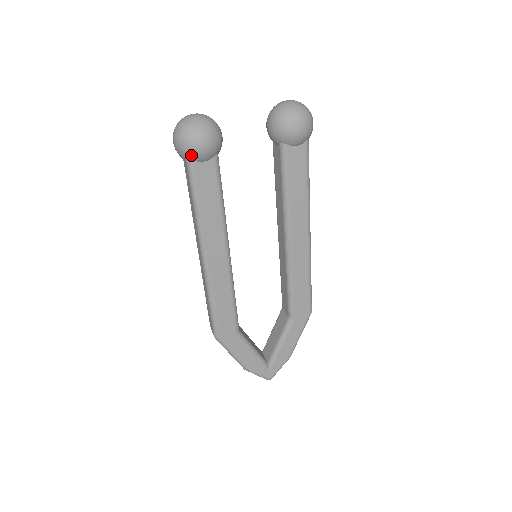
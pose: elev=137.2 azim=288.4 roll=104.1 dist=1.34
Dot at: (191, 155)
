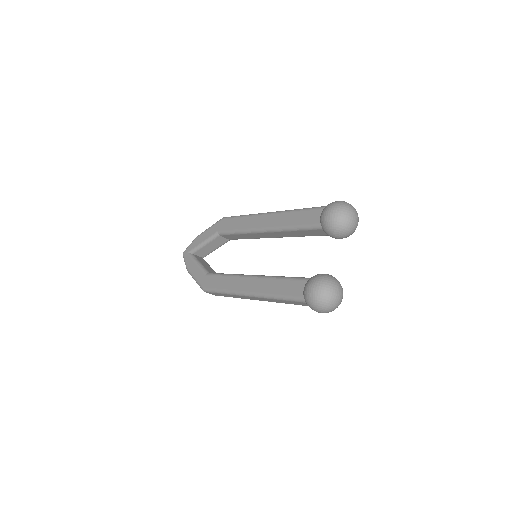
Dot at: occluded
